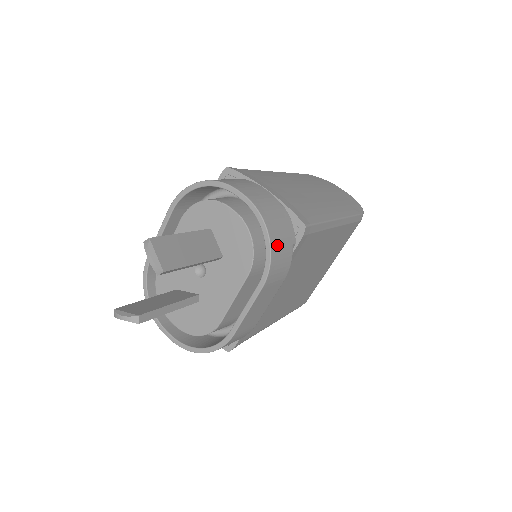
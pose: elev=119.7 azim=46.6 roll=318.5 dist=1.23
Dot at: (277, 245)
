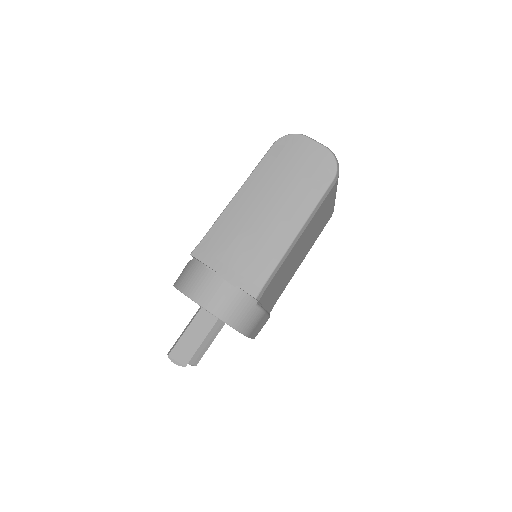
Dot at: (241, 322)
